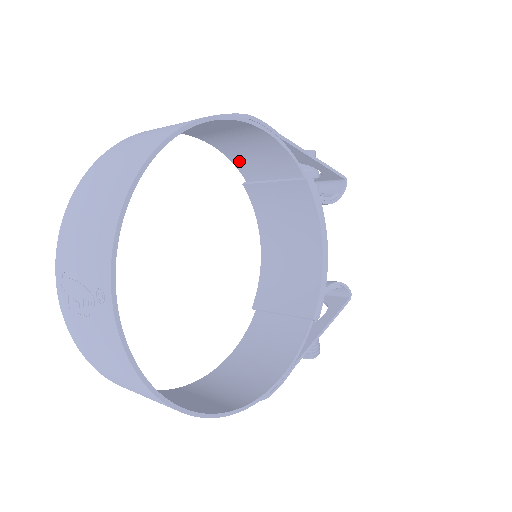
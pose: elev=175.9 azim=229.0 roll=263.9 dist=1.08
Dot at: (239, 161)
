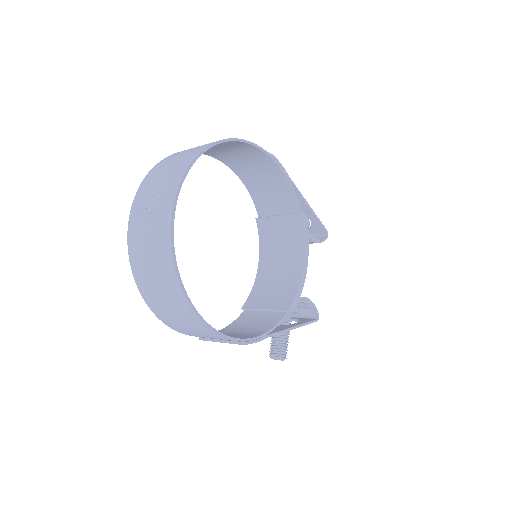
Dot at: (258, 199)
